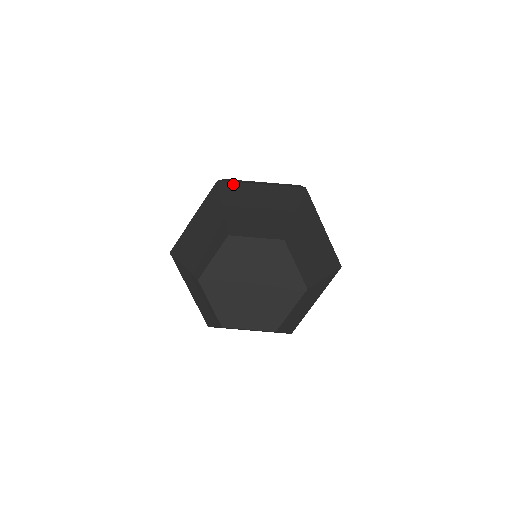
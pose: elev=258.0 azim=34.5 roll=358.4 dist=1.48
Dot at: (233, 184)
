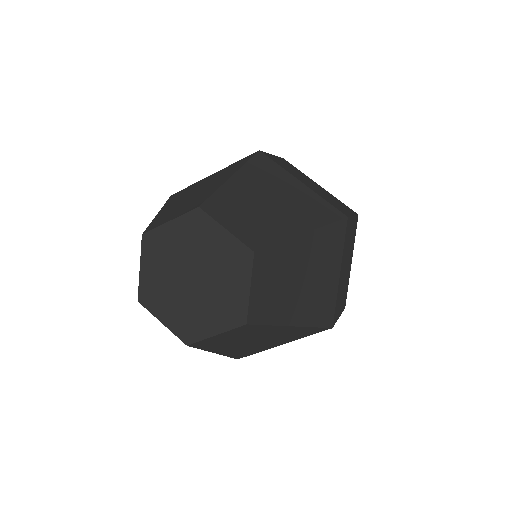
Dot at: (272, 163)
